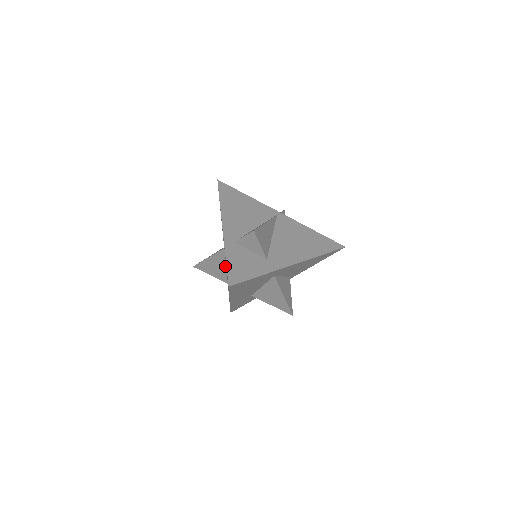
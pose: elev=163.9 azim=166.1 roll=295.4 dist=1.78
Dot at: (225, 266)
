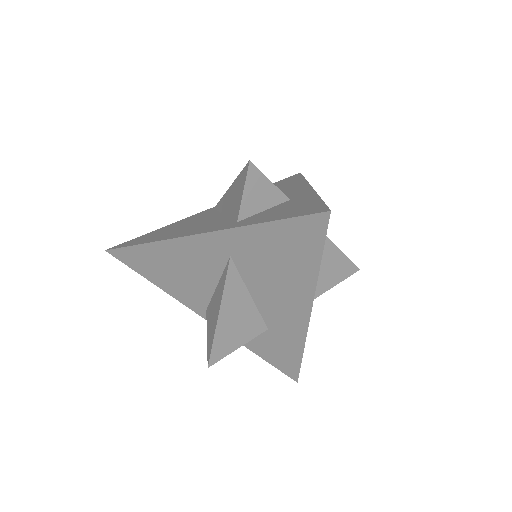
Dot at: (248, 296)
